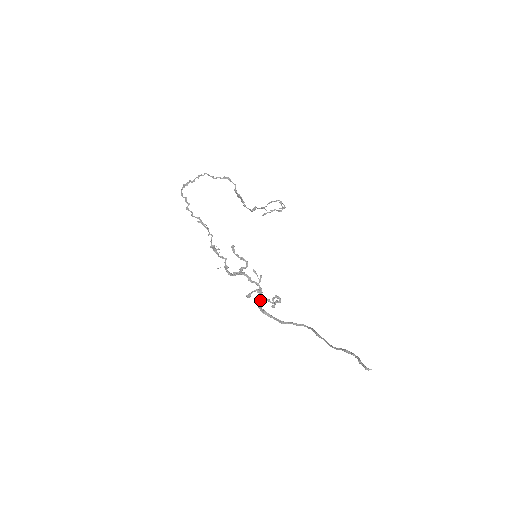
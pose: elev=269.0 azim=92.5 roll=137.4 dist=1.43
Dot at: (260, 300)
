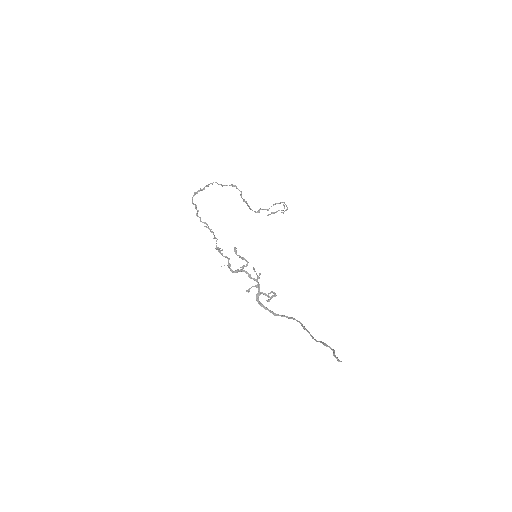
Dot at: (258, 294)
